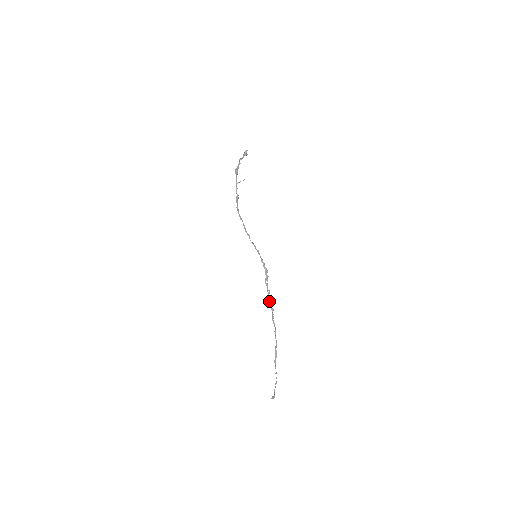
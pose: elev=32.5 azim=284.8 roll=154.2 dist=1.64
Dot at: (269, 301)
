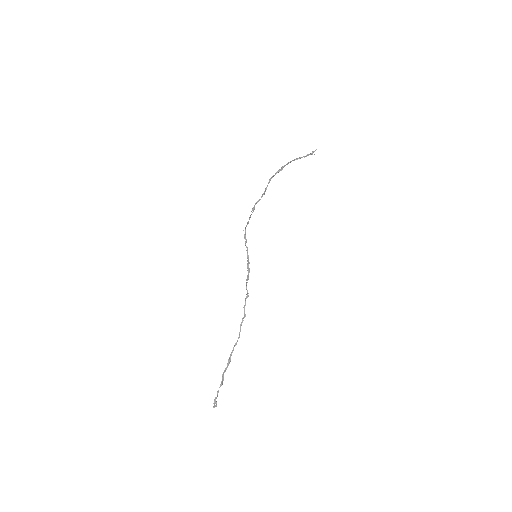
Dot at: (245, 305)
